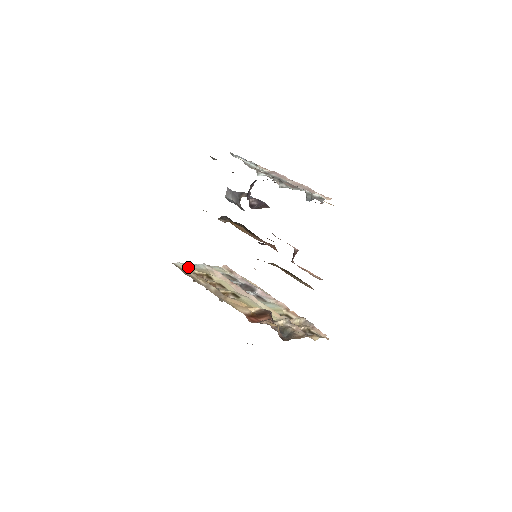
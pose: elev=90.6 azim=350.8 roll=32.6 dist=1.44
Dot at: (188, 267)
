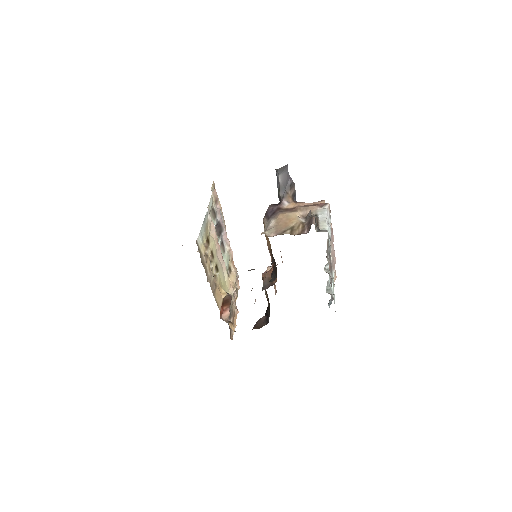
Dot at: (203, 239)
